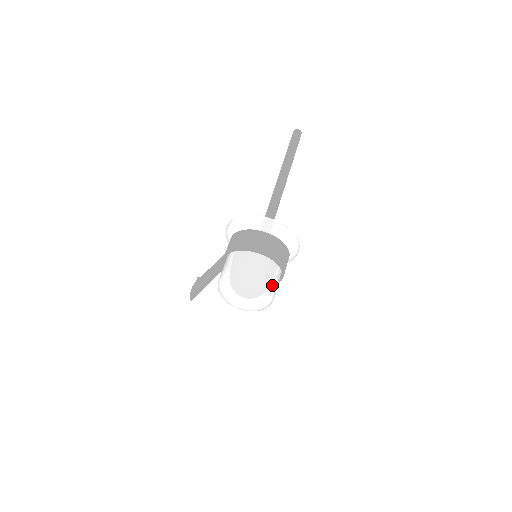
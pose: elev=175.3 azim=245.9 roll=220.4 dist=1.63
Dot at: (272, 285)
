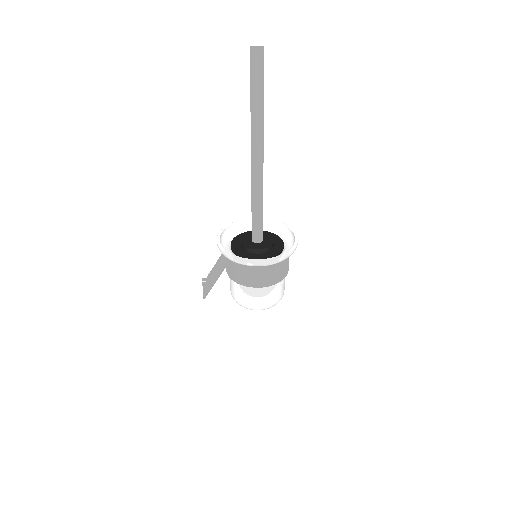
Dot at: (284, 288)
